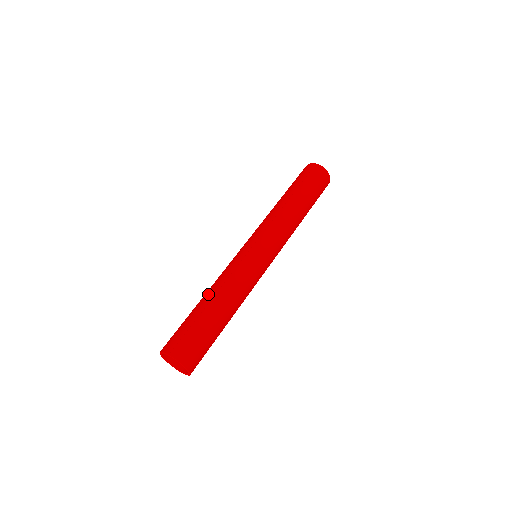
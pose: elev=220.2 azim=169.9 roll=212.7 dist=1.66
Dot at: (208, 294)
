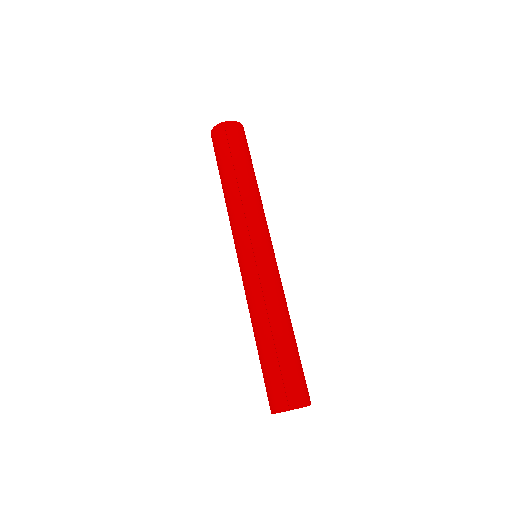
Dot at: (262, 329)
